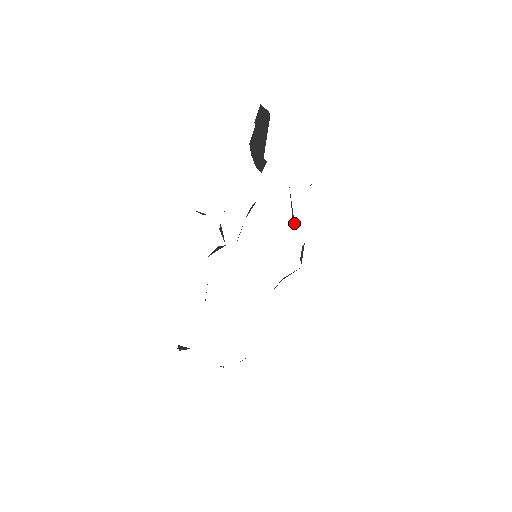
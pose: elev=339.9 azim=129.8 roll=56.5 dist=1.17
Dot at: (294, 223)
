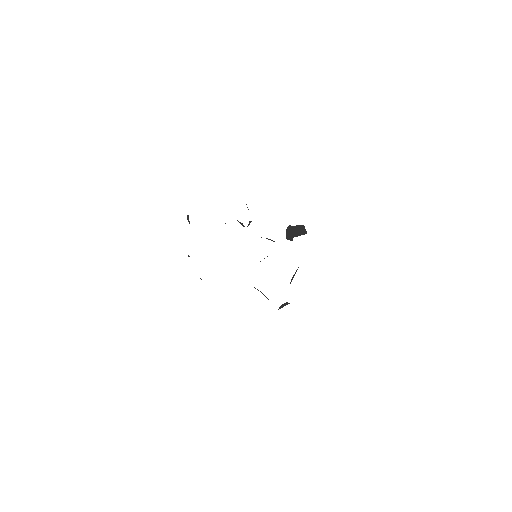
Dot at: occluded
